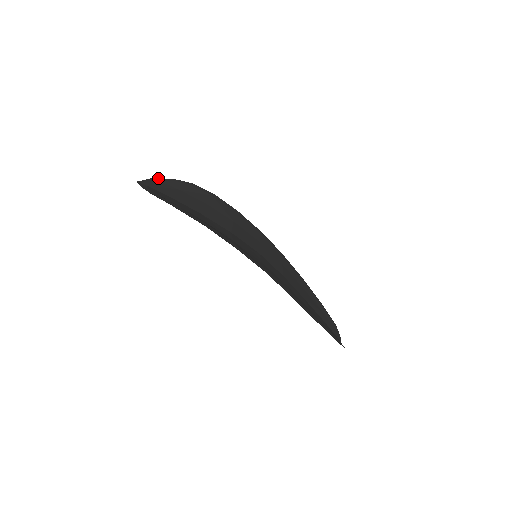
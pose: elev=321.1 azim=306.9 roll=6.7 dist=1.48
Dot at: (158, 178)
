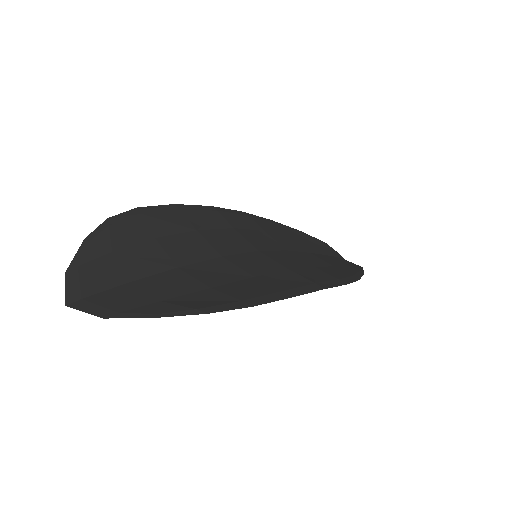
Dot at: occluded
